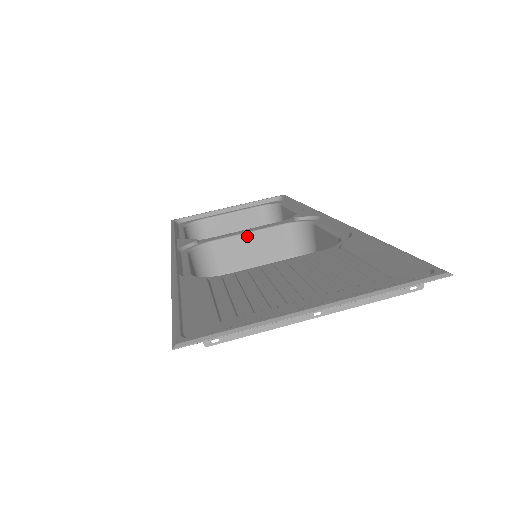
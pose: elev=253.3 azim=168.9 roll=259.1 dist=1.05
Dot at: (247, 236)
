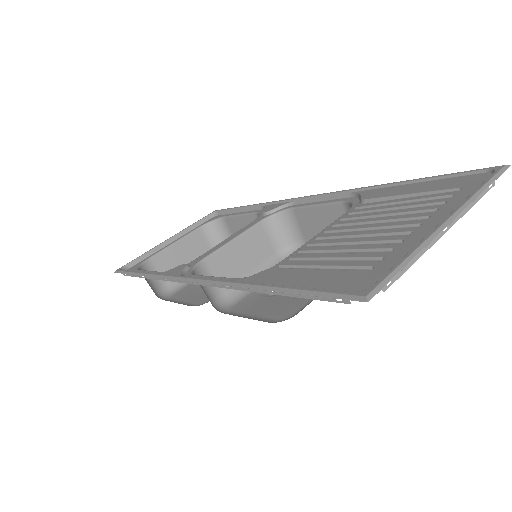
Dot at: (233, 243)
